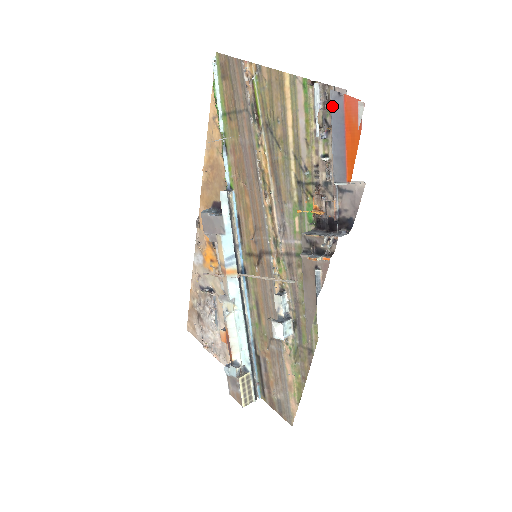
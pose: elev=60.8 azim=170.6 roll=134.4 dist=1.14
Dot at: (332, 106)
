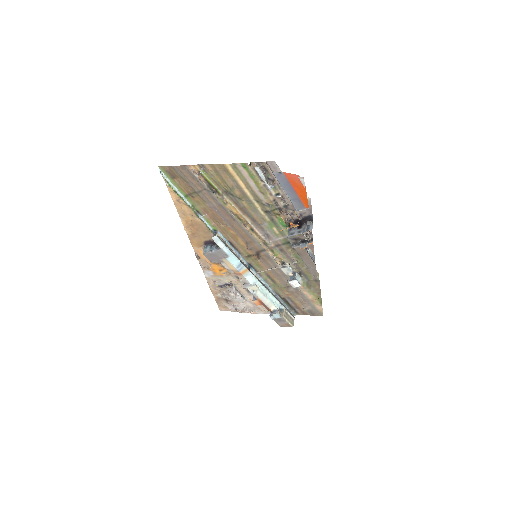
Dot at: (278, 179)
